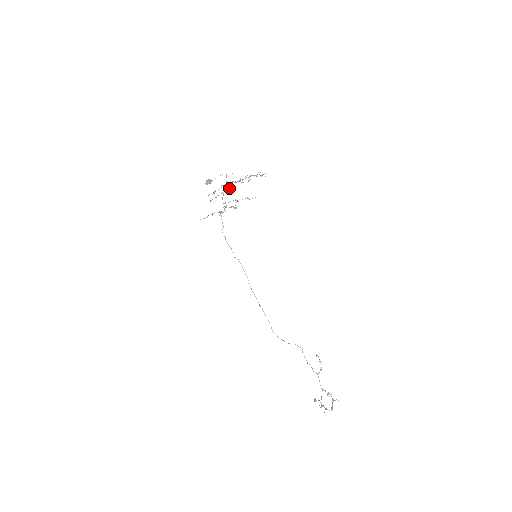
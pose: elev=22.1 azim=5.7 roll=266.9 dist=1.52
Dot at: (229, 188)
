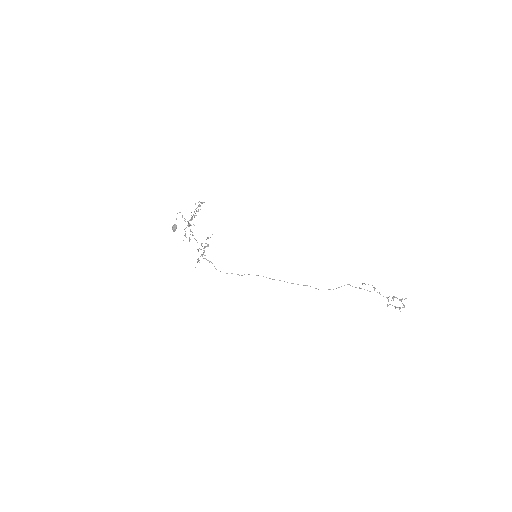
Dot at: (191, 225)
